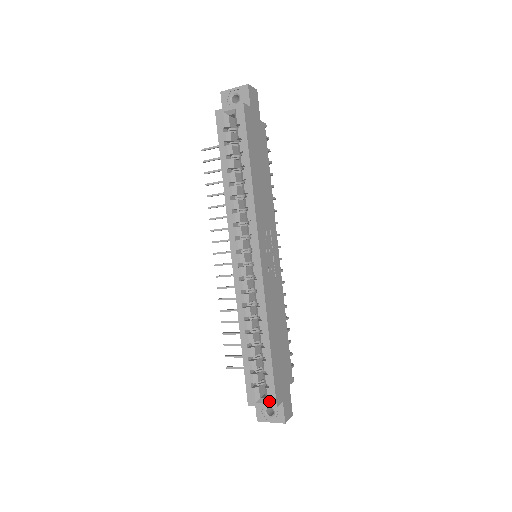
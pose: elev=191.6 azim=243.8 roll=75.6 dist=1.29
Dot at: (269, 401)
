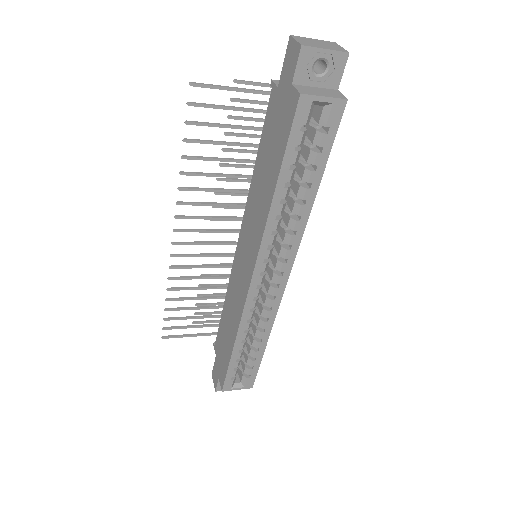
Dot at: (246, 386)
